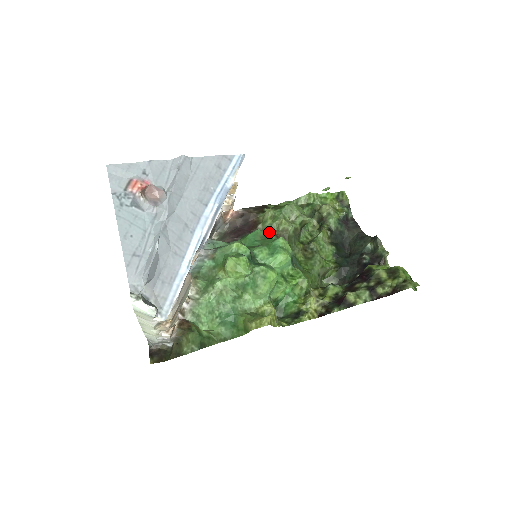
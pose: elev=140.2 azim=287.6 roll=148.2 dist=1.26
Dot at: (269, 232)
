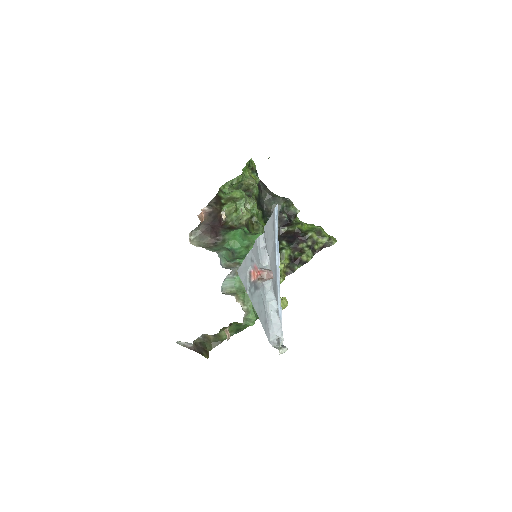
Dot at: (236, 223)
